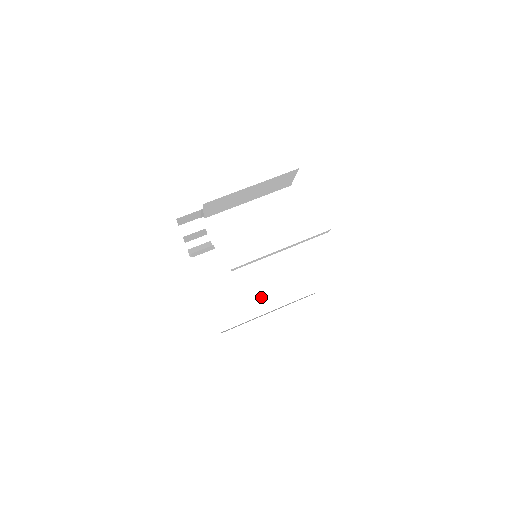
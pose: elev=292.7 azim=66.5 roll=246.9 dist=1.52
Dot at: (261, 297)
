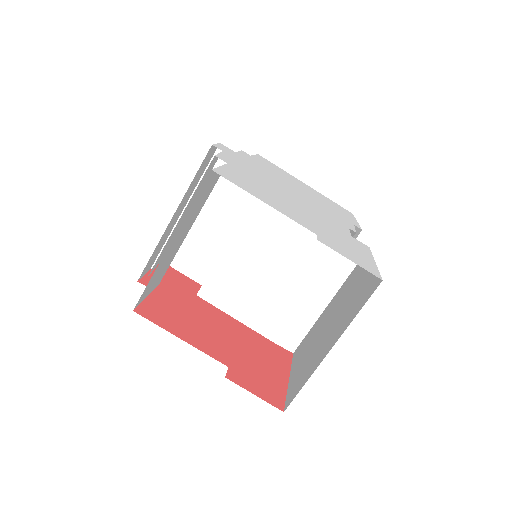
Dot at: (293, 319)
